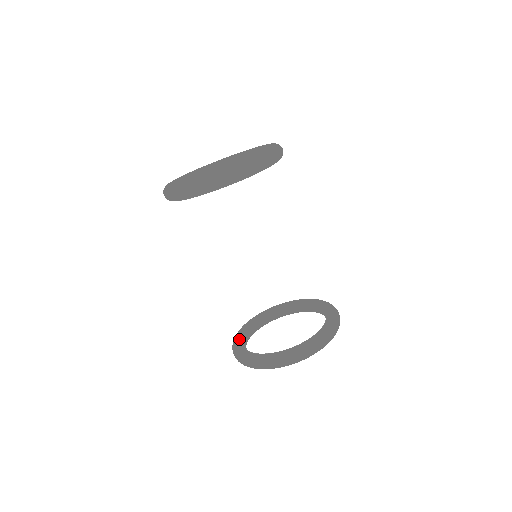
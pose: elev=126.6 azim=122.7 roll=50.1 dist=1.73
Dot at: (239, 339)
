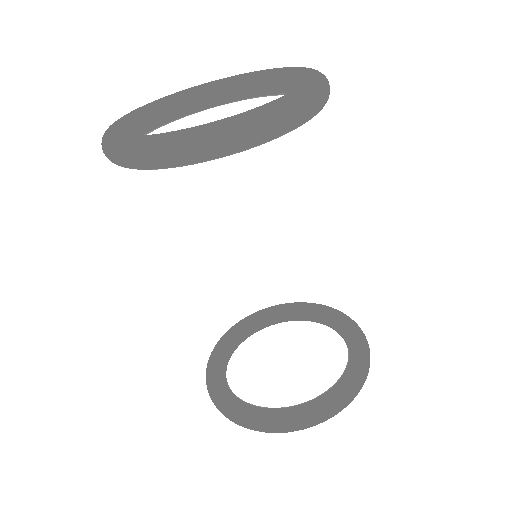
Dot at: (226, 391)
